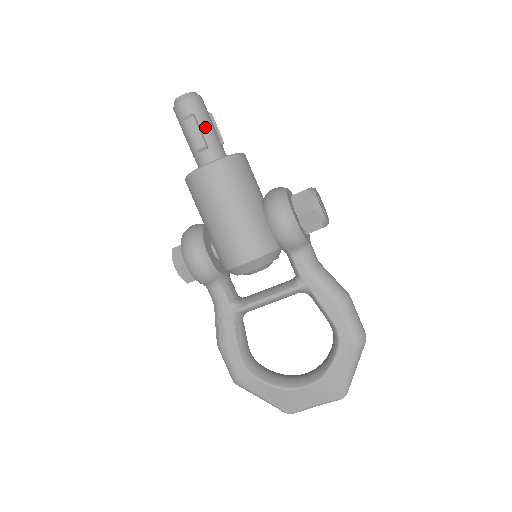
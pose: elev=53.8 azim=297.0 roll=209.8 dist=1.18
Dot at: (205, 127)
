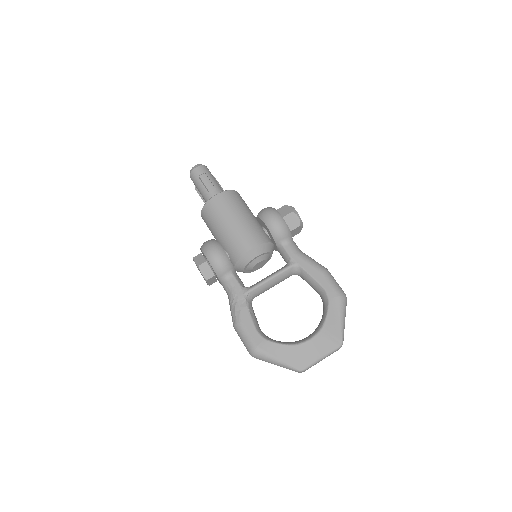
Dot at: (213, 180)
